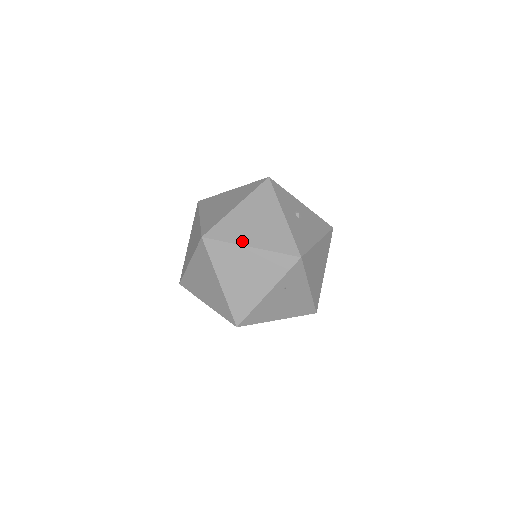
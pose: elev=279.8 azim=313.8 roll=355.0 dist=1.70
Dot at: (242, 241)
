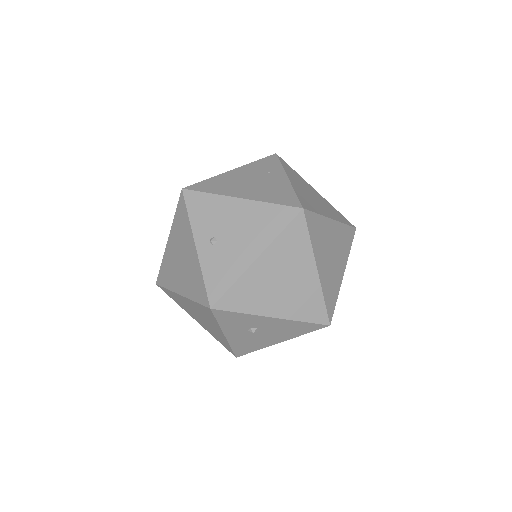
Dot at: (188, 313)
